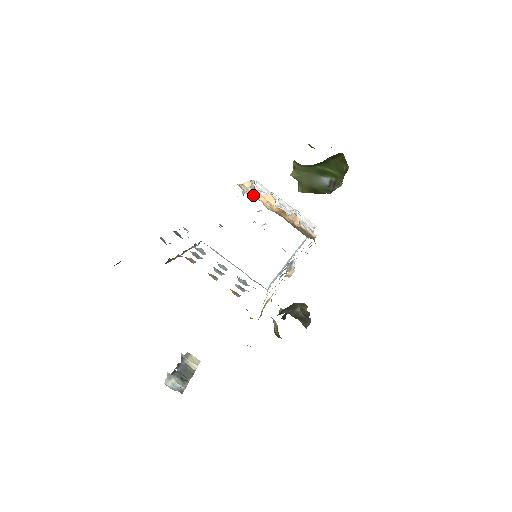
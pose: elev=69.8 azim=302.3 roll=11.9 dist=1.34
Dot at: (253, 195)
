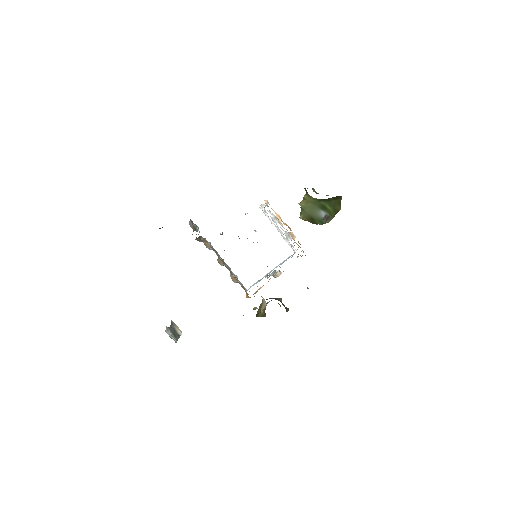
Dot at: occluded
